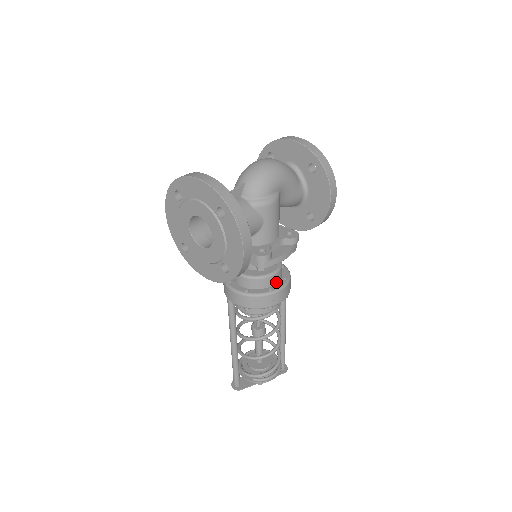
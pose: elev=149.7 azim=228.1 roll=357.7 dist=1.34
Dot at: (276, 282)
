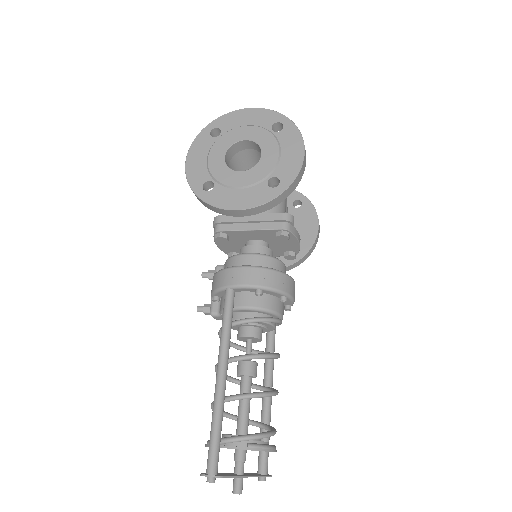
Dot at: occluded
